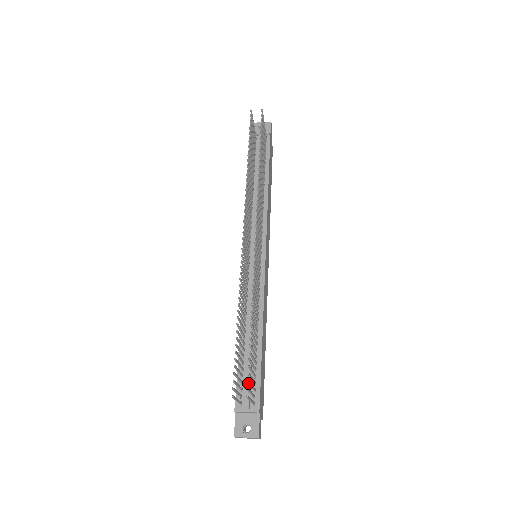
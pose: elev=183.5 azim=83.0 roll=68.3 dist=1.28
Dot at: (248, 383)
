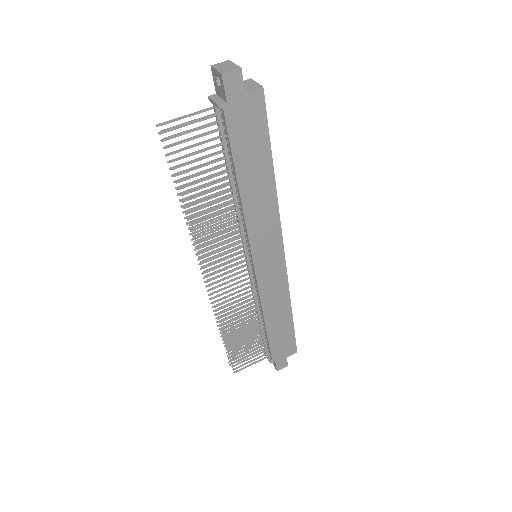
Dot at: (237, 364)
